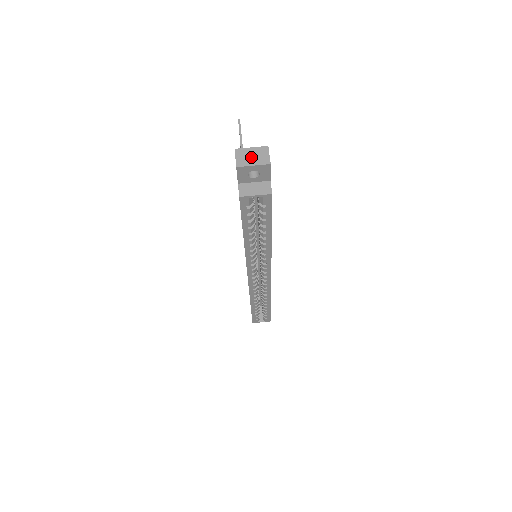
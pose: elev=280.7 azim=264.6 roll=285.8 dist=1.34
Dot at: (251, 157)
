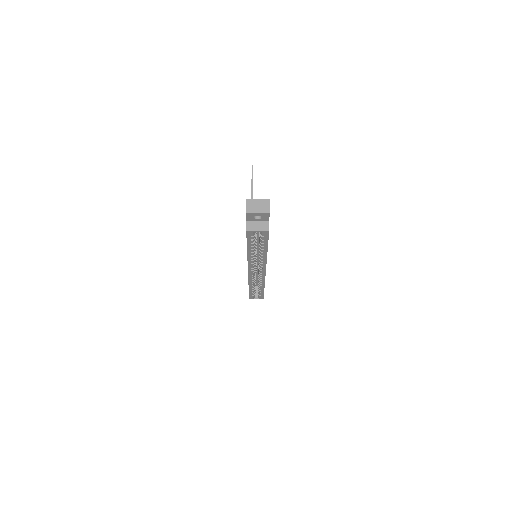
Dot at: (257, 206)
